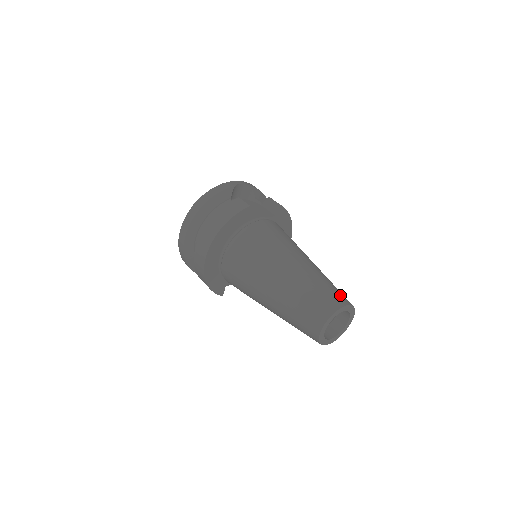
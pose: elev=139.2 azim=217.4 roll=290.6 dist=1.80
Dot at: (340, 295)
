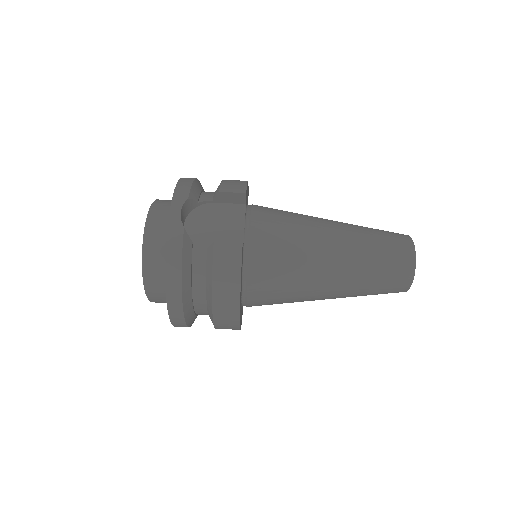
Dot at: (399, 243)
